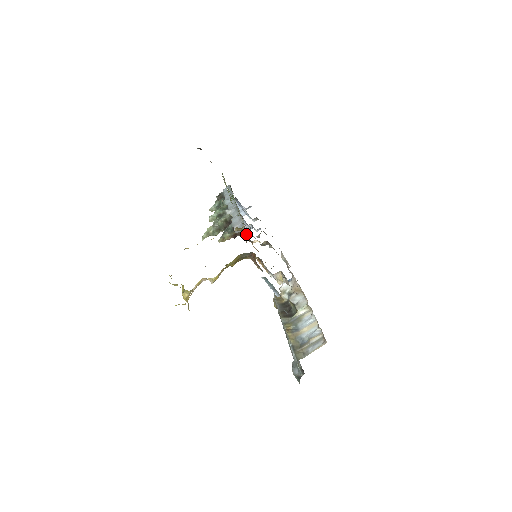
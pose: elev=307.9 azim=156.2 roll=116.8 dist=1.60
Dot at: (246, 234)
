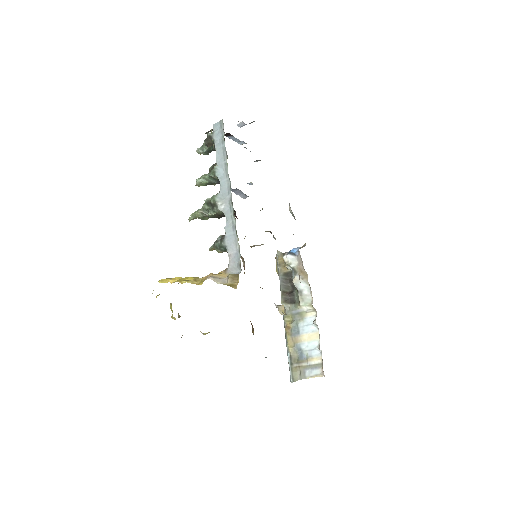
Dot at: (243, 259)
